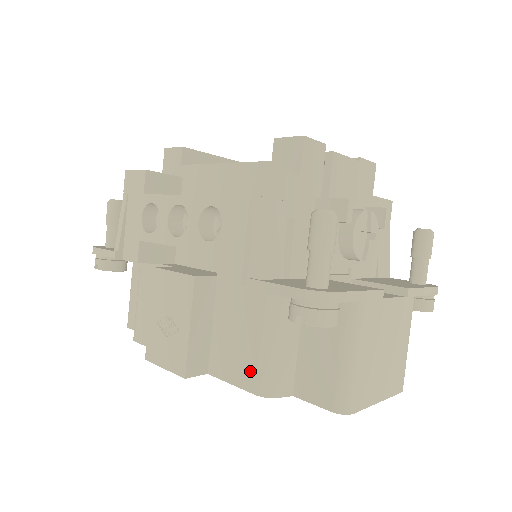
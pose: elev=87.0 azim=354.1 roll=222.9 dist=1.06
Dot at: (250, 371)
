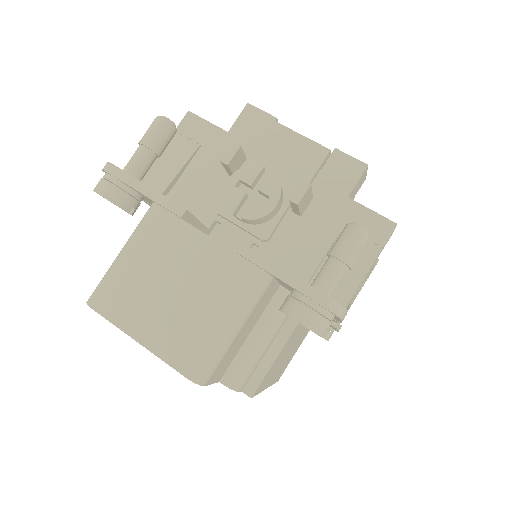
Dot at: occluded
